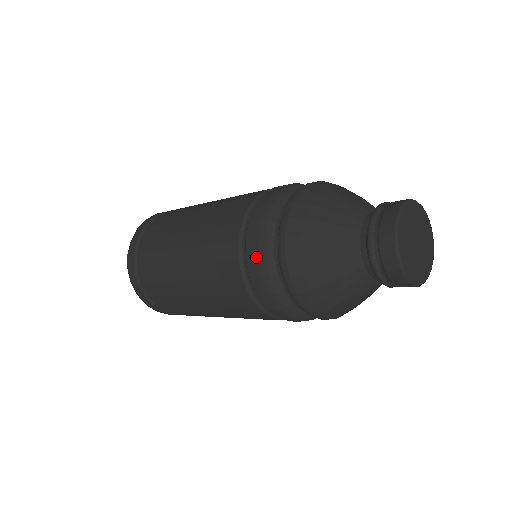
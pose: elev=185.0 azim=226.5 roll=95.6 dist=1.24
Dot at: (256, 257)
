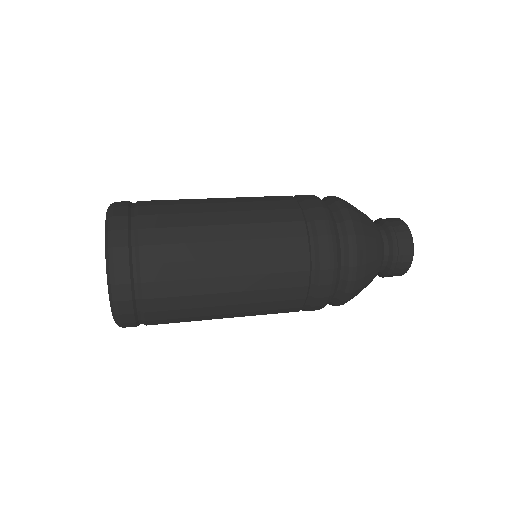
Dot at: (327, 296)
